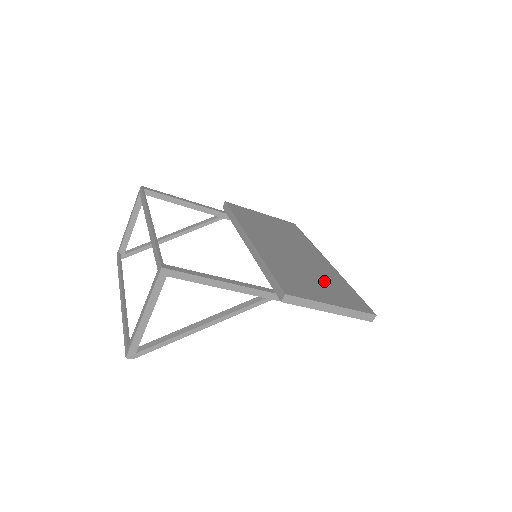
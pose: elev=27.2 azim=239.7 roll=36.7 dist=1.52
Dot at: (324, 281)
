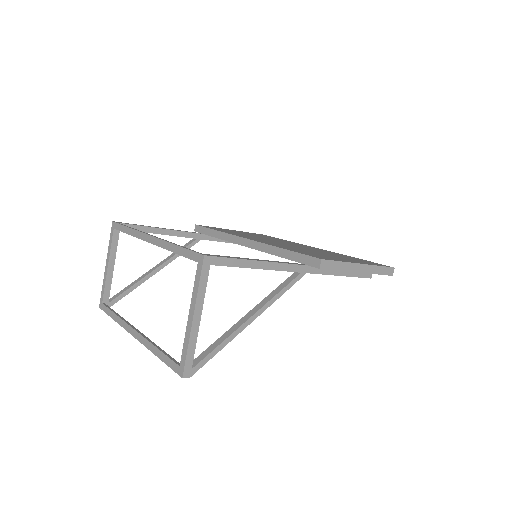
Dot at: (333, 255)
